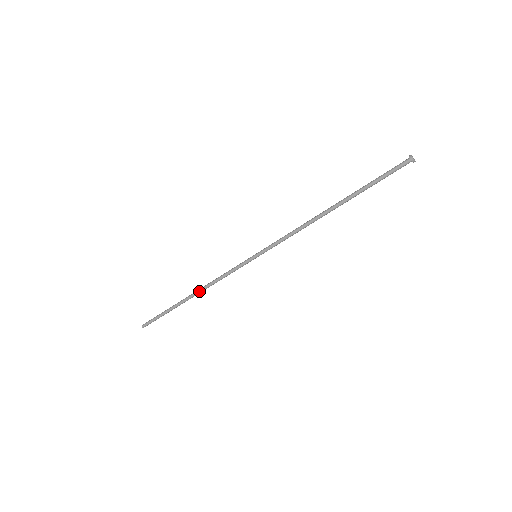
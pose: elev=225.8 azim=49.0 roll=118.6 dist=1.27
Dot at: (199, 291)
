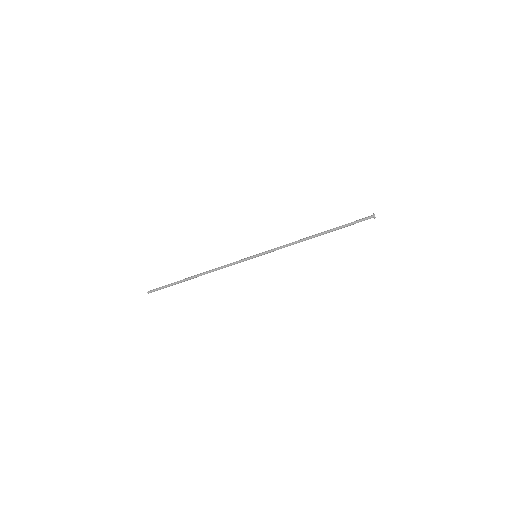
Dot at: (205, 273)
